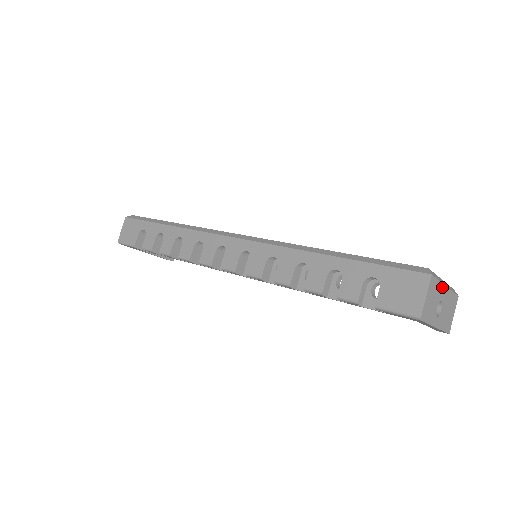
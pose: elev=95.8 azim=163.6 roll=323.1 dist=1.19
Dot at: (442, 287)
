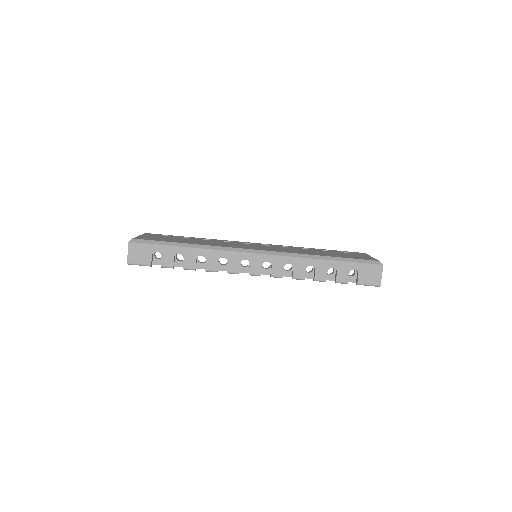
Dot at: occluded
